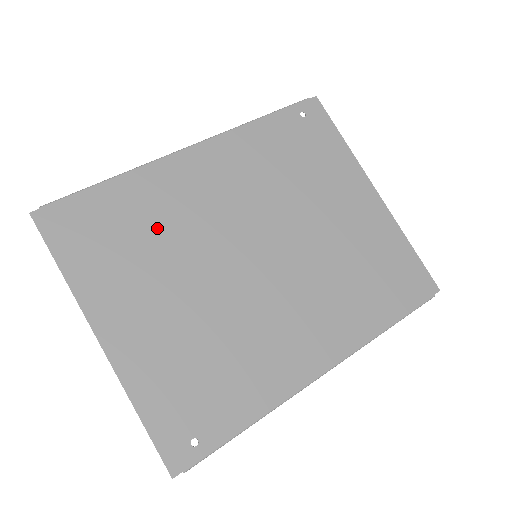
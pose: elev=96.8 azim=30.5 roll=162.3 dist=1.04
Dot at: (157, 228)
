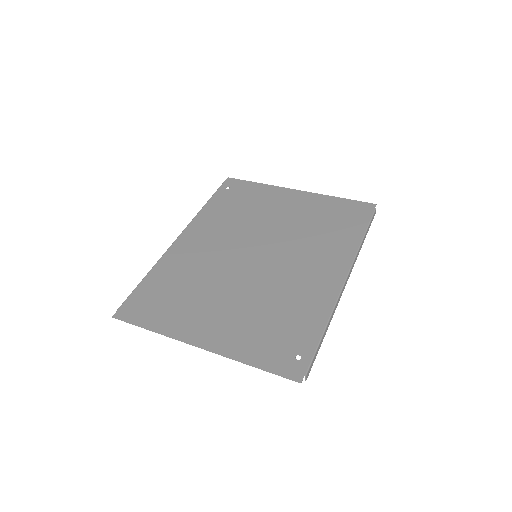
Dot at: (189, 279)
